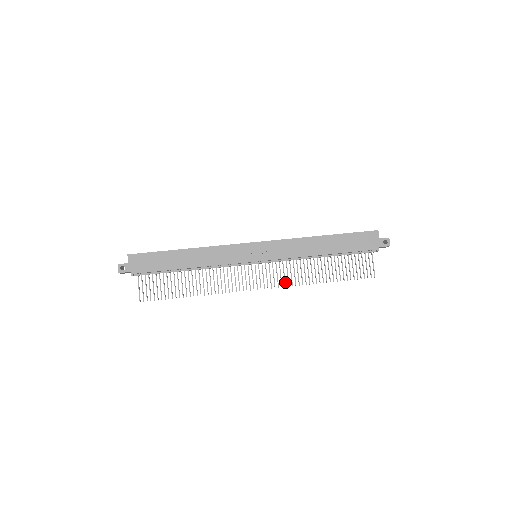
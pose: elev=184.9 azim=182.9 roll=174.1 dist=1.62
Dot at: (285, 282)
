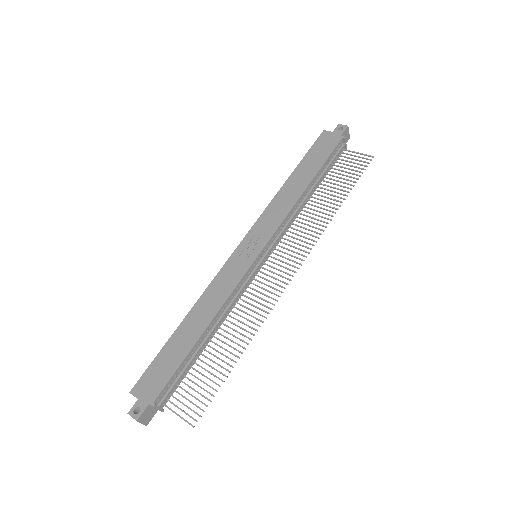
Dot at: (309, 243)
